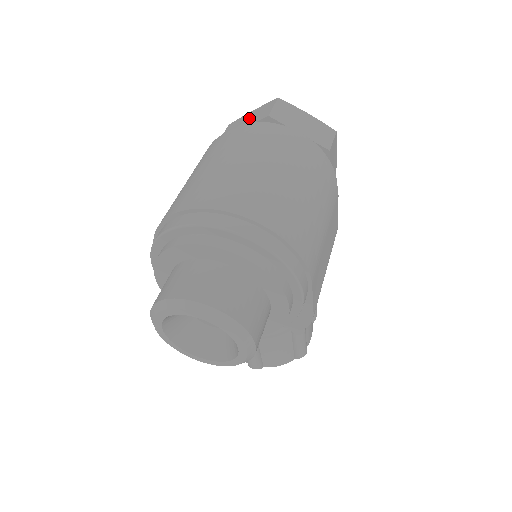
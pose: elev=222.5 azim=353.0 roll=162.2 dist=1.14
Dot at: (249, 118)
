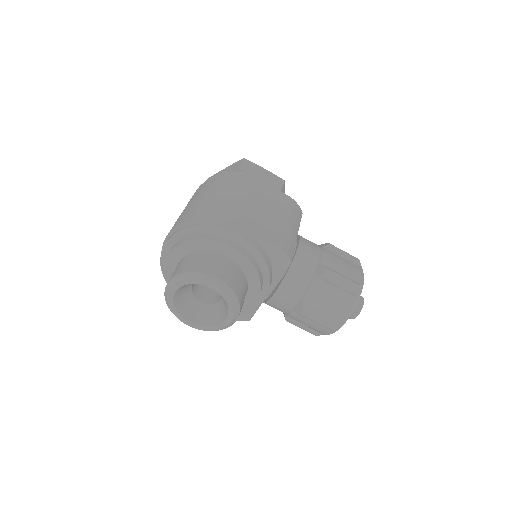
Dot at: occluded
